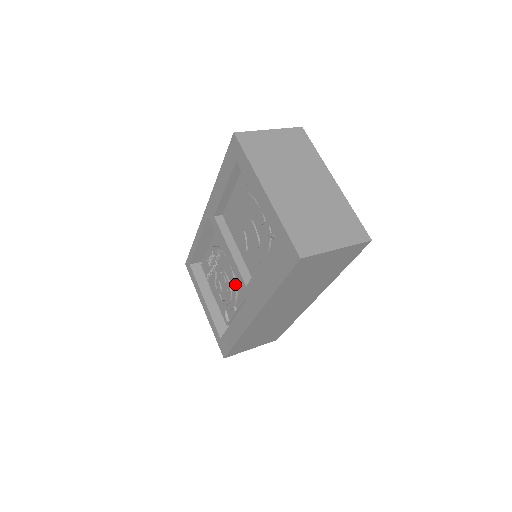
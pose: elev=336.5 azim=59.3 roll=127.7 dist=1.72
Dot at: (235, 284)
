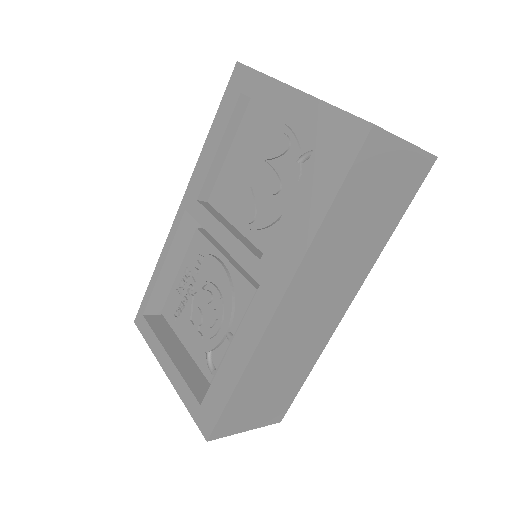
Dot at: (231, 288)
